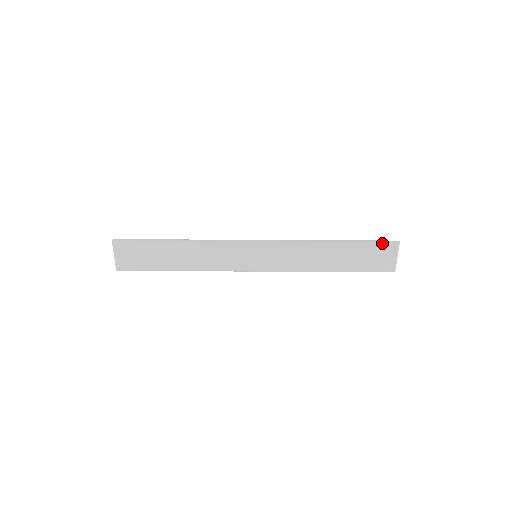
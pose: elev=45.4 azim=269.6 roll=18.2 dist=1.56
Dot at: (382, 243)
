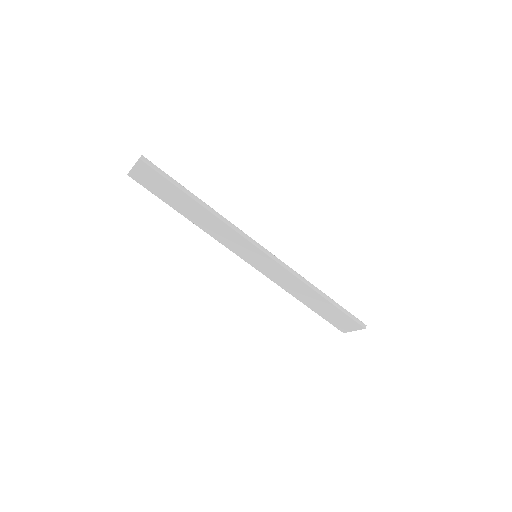
Dot at: (354, 320)
